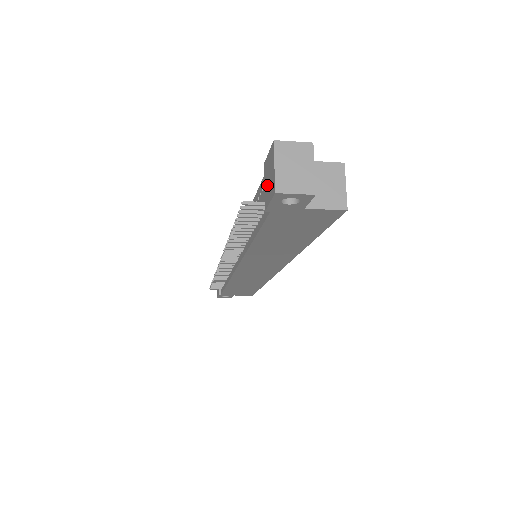
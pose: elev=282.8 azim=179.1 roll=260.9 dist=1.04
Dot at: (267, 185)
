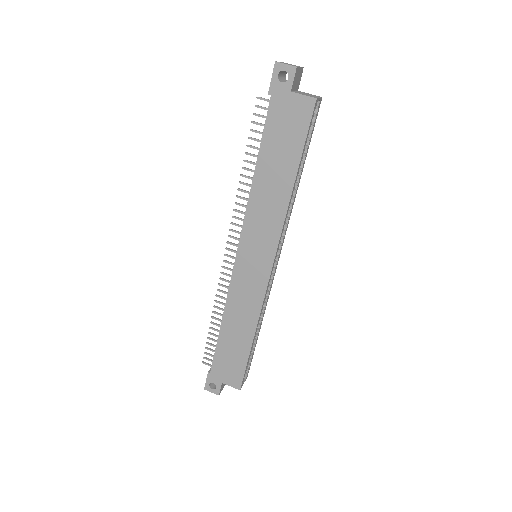
Dot at: occluded
